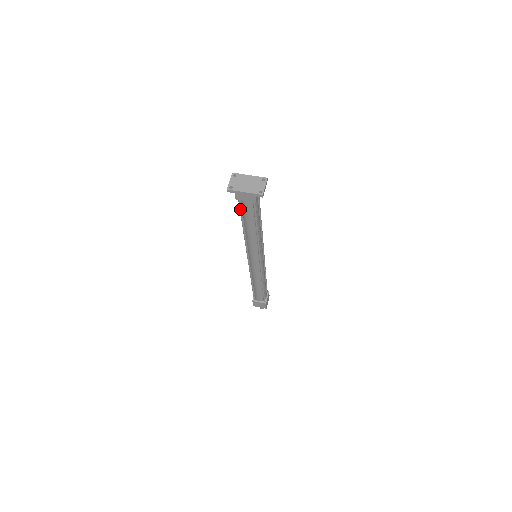
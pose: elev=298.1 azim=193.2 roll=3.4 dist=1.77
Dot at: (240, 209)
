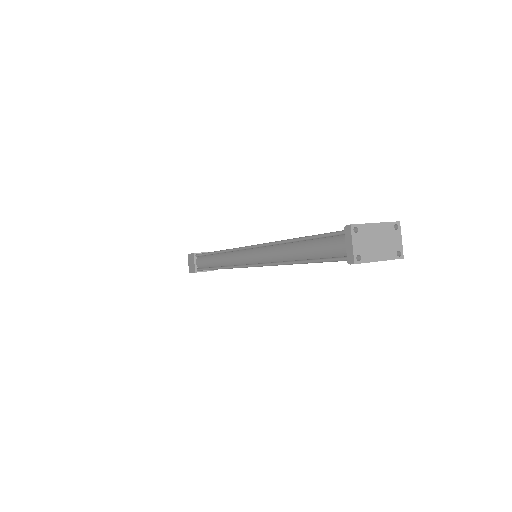
Dot at: (331, 261)
